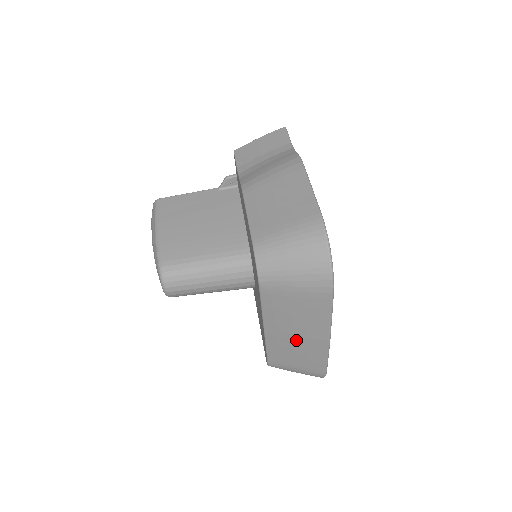
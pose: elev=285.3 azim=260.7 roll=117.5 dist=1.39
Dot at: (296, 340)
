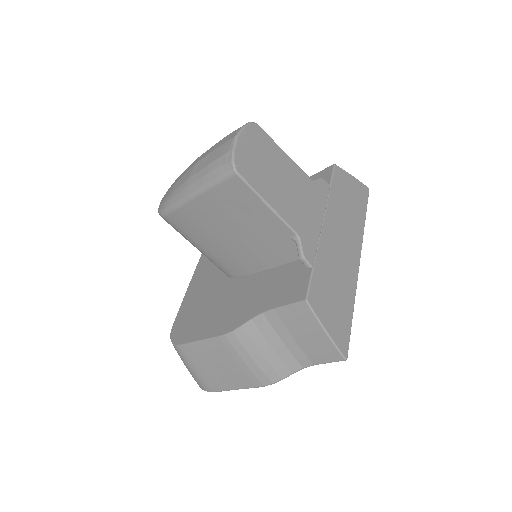
Dot at: occluded
